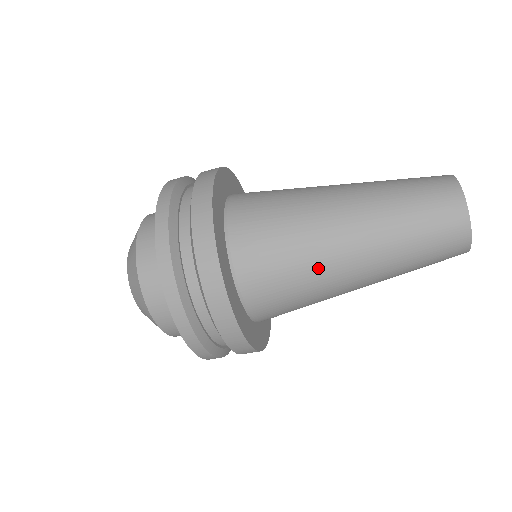
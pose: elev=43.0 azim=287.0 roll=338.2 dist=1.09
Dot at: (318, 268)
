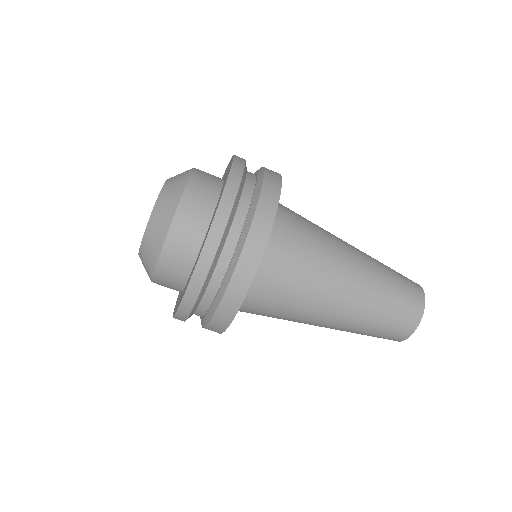
Dot at: (310, 304)
